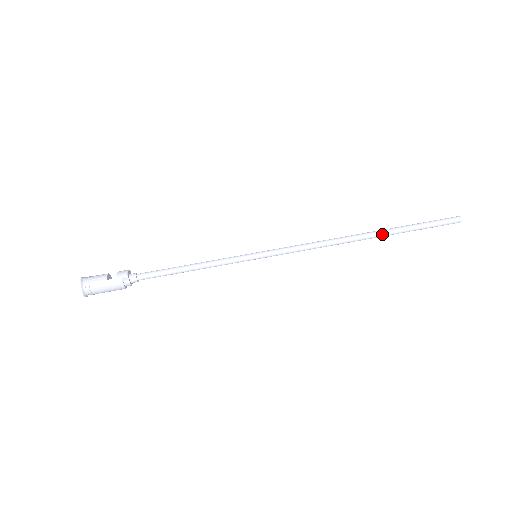
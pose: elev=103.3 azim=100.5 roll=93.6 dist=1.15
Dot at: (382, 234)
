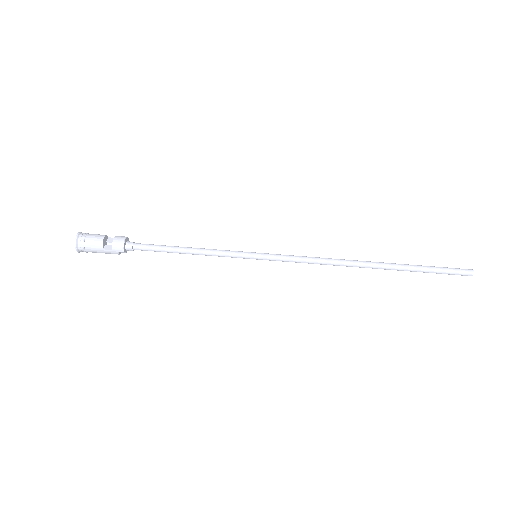
Dot at: (387, 269)
